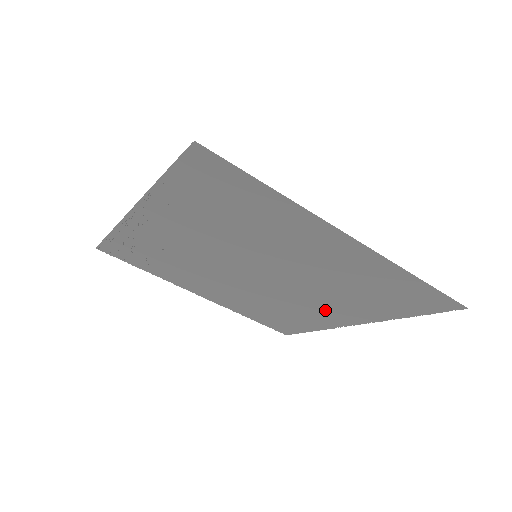
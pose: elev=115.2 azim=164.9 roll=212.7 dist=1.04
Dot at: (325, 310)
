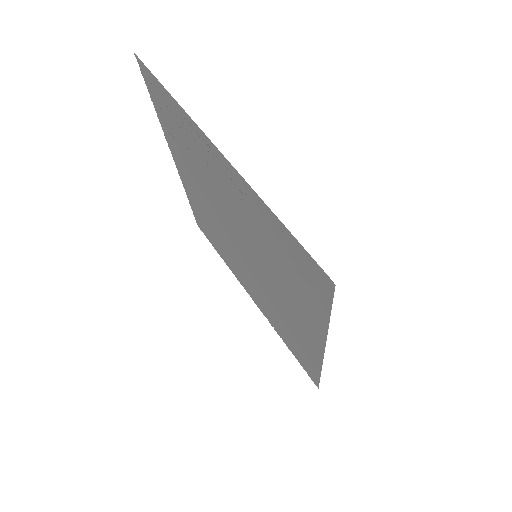
Dot at: (247, 283)
